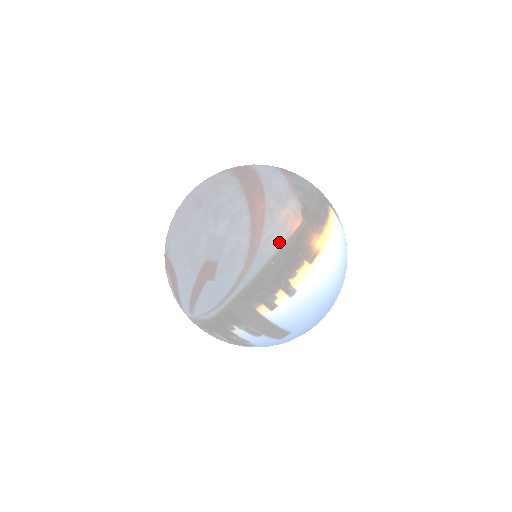
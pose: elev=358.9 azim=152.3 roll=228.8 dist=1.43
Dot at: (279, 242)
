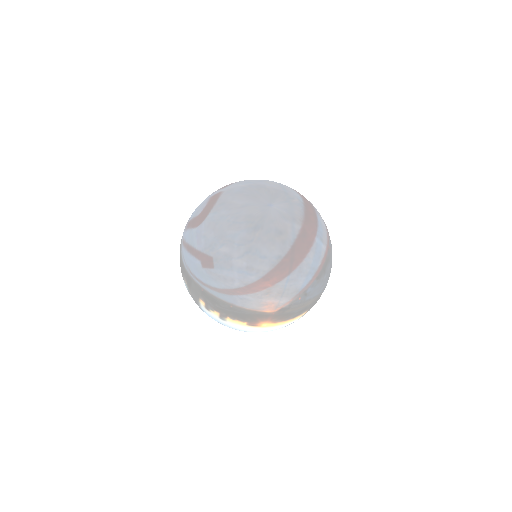
Dot at: (248, 306)
